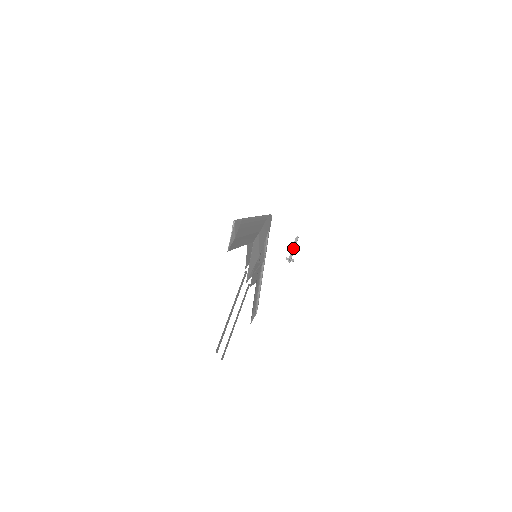
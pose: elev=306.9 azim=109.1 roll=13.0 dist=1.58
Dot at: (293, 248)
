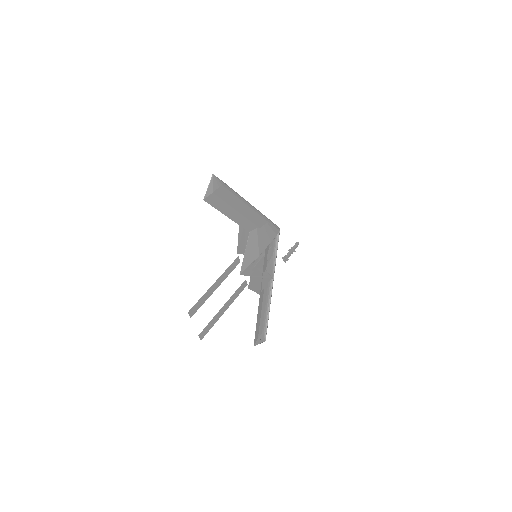
Dot at: (291, 250)
